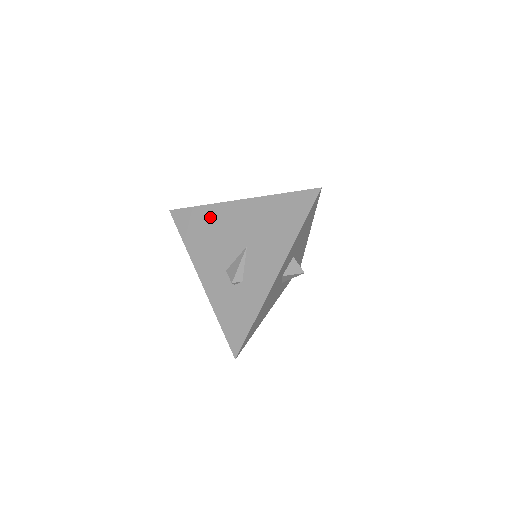
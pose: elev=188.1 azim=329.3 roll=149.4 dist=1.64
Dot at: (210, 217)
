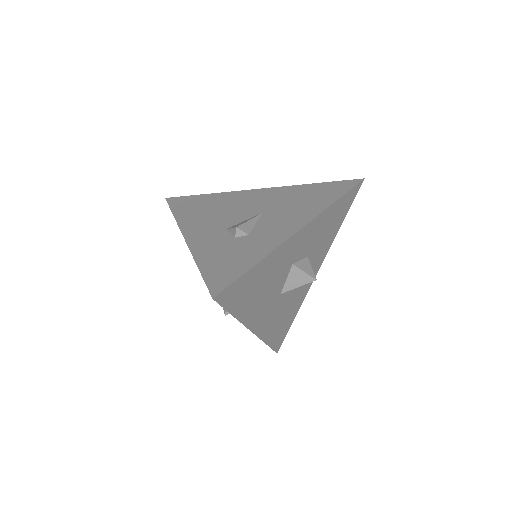
Dot at: (219, 199)
